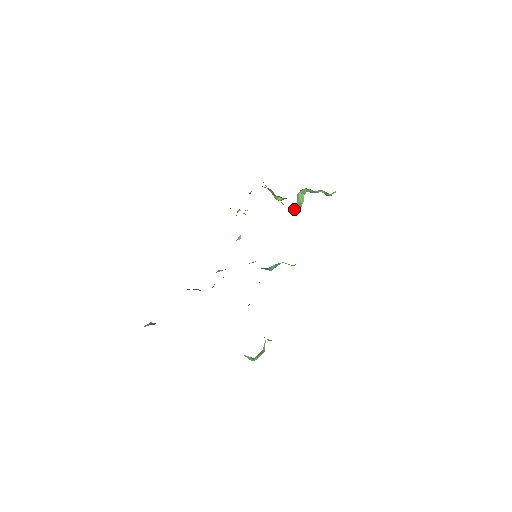
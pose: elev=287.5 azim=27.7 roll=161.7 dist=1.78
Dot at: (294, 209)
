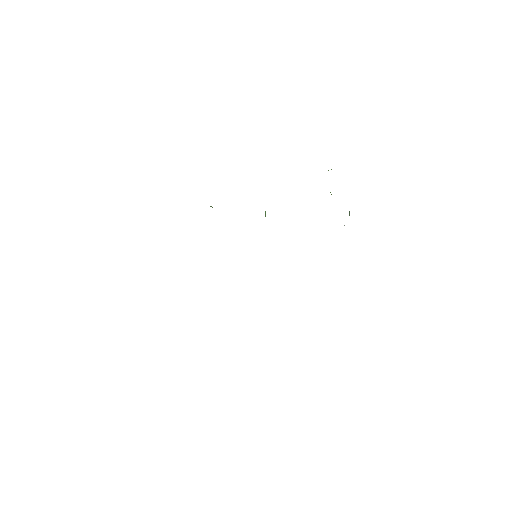
Dot at: occluded
